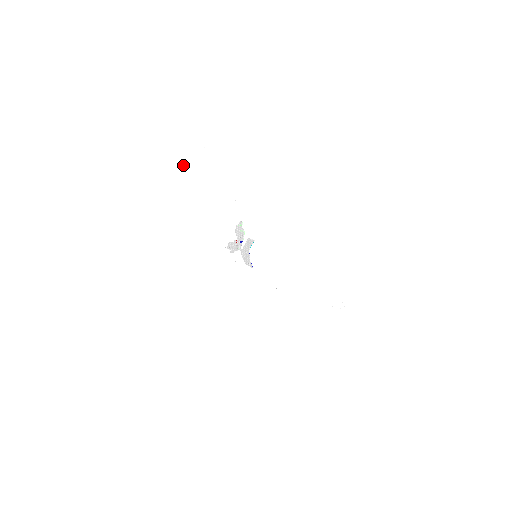
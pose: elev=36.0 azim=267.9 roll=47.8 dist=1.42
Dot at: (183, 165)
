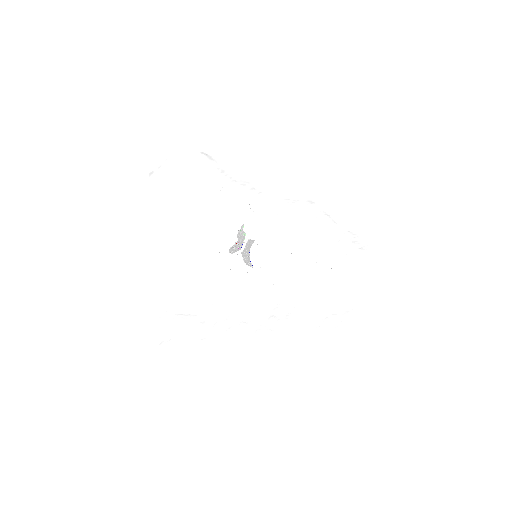
Dot at: (184, 172)
